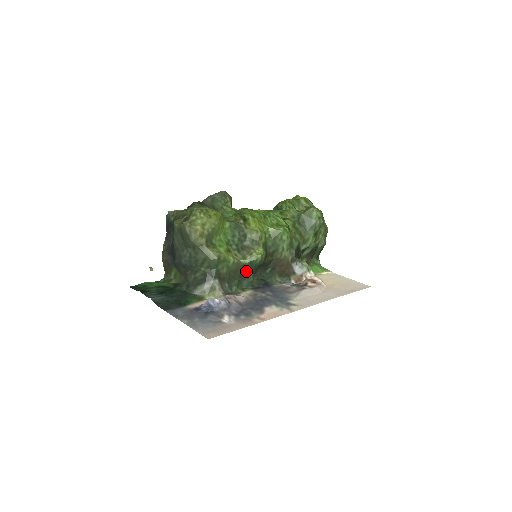
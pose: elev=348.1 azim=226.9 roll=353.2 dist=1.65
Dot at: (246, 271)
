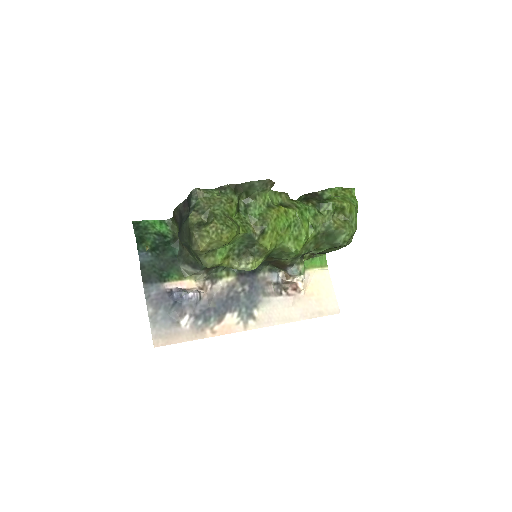
Dot at: occluded
